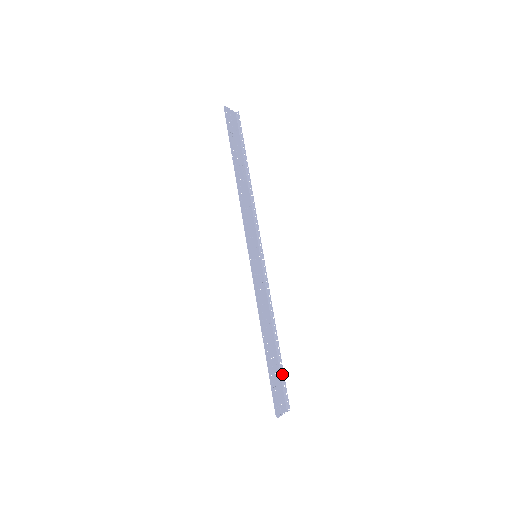
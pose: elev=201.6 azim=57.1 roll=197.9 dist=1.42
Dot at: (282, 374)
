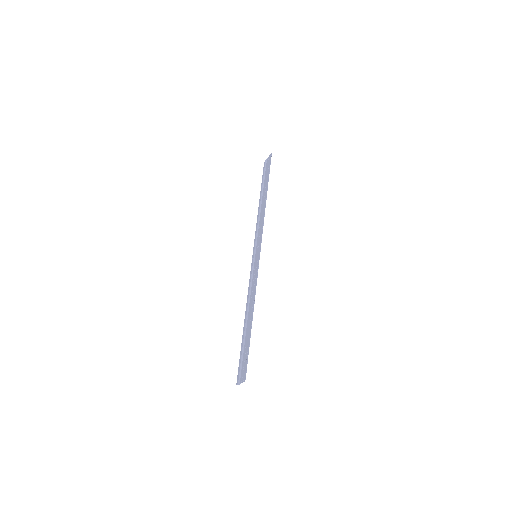
Dot at: (242, 352)
